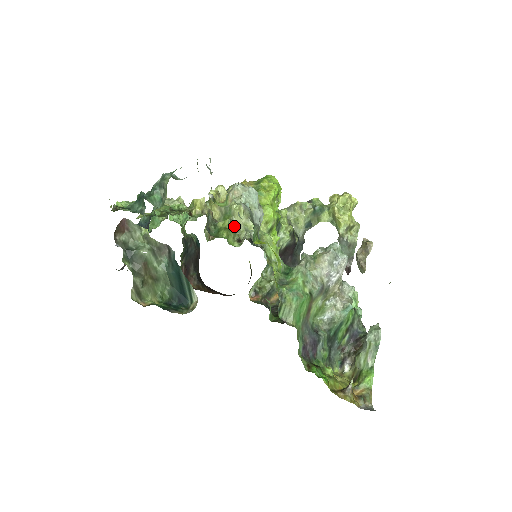
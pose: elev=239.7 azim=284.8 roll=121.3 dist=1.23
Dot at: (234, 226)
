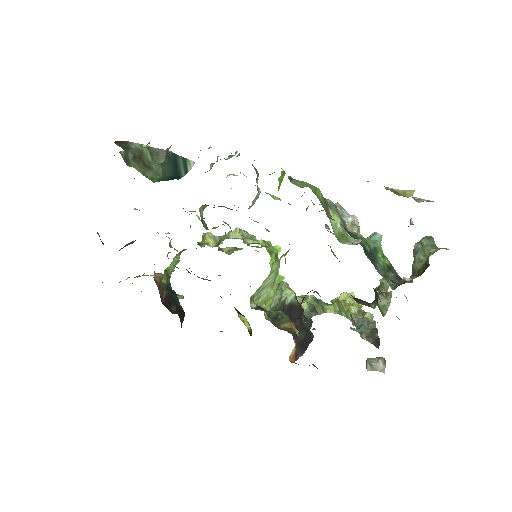
Dot at: occluded
